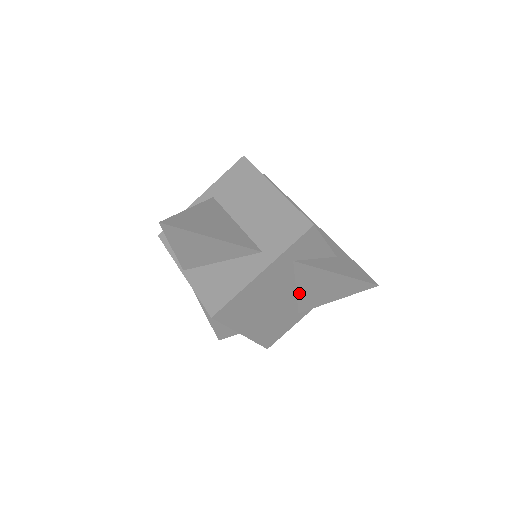
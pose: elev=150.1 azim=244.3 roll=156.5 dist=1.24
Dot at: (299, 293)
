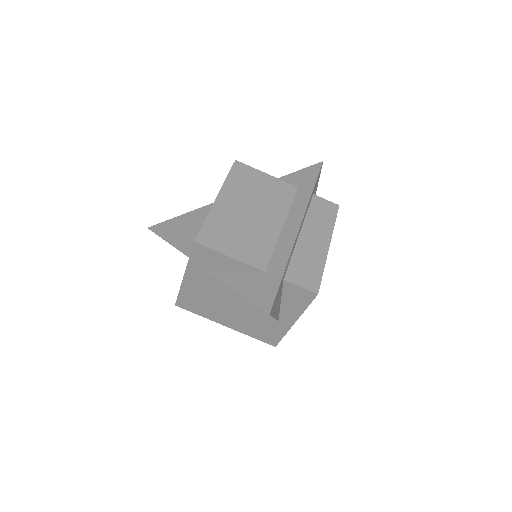
Dot at: occluded
